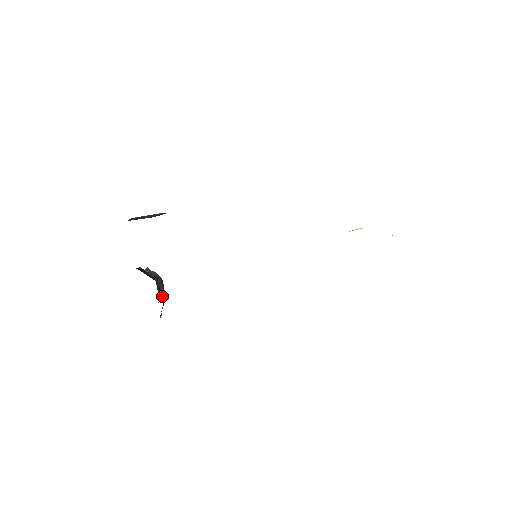
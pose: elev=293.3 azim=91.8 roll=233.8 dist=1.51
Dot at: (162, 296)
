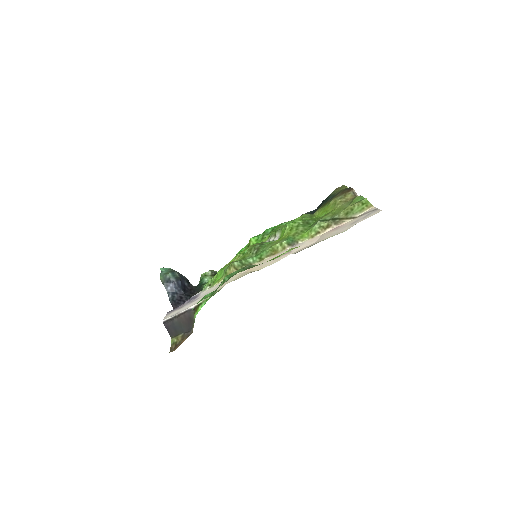
Dot at: (186, 283)
